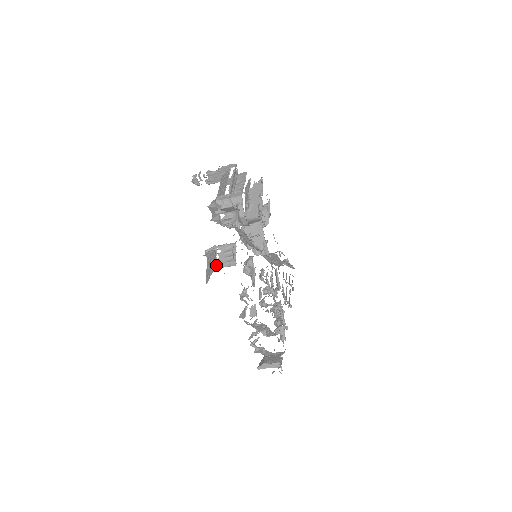
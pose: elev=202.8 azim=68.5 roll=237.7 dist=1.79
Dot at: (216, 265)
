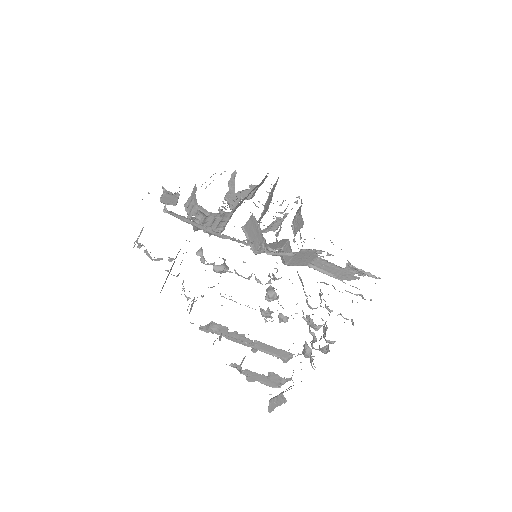
Dot at: occluded
